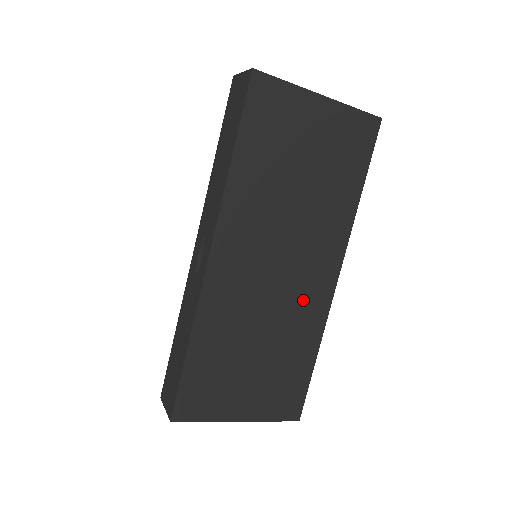
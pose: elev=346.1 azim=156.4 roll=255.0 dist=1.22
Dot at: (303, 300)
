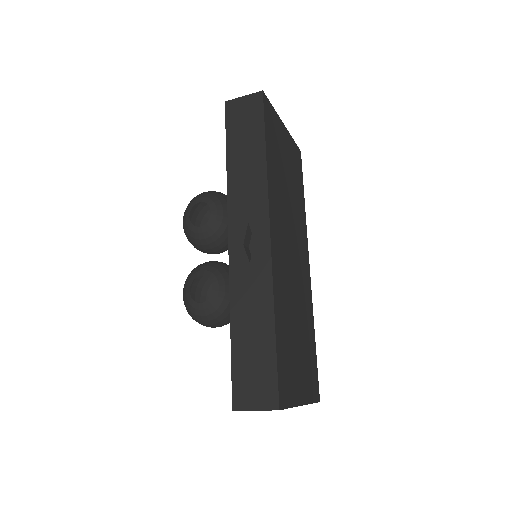
Dot at: (303, 284)
